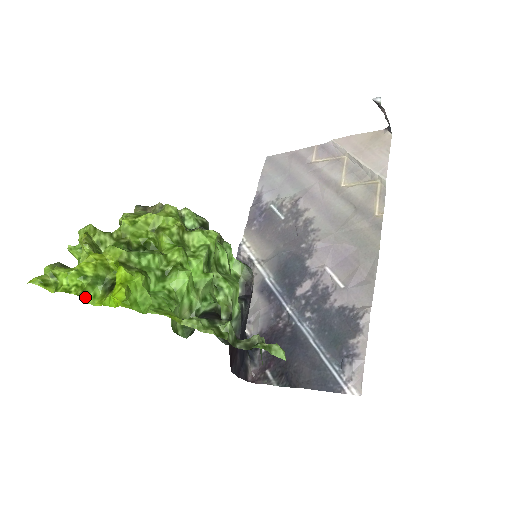
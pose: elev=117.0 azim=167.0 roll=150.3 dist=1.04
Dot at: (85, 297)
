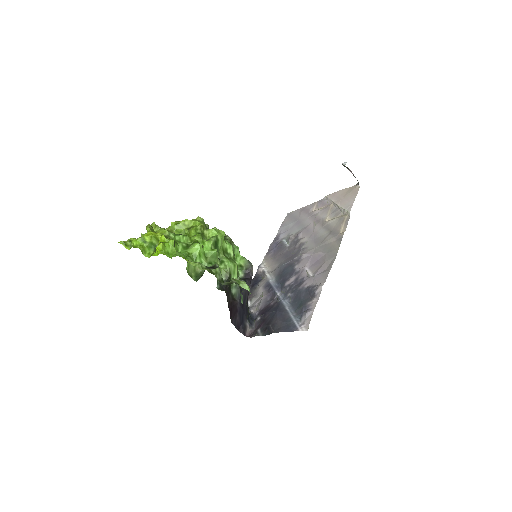
Dot at: (144, 253)
